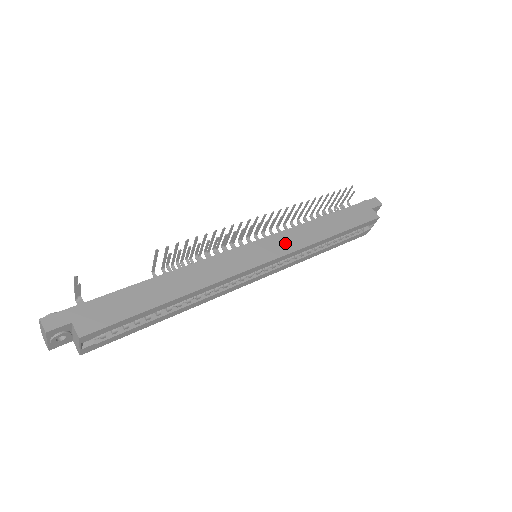
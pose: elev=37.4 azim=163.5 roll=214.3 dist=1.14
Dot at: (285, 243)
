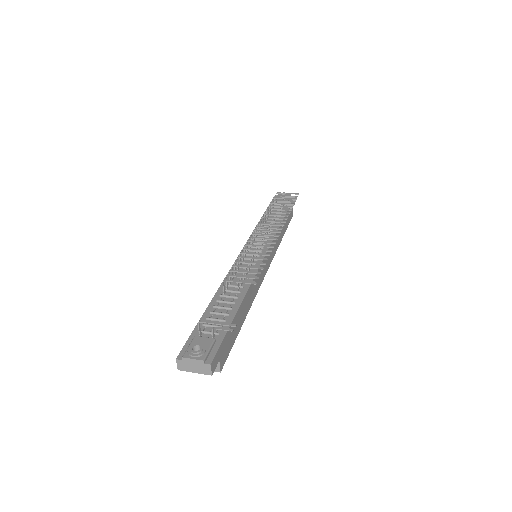
Dot at: (273, 250)
